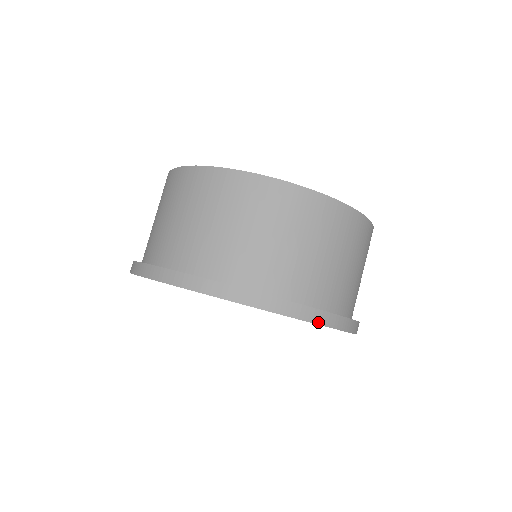
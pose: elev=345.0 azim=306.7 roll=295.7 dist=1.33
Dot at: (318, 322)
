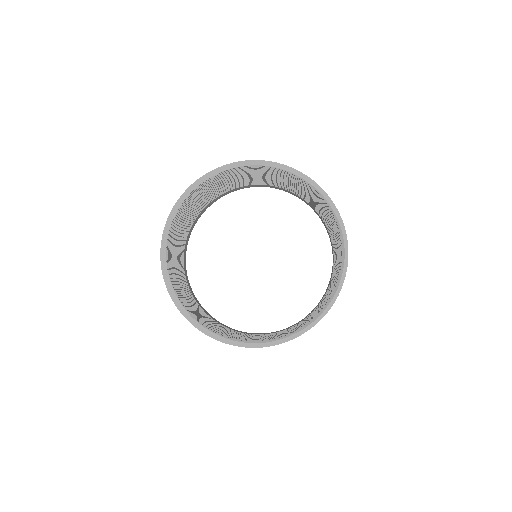
Dot at: occluded
